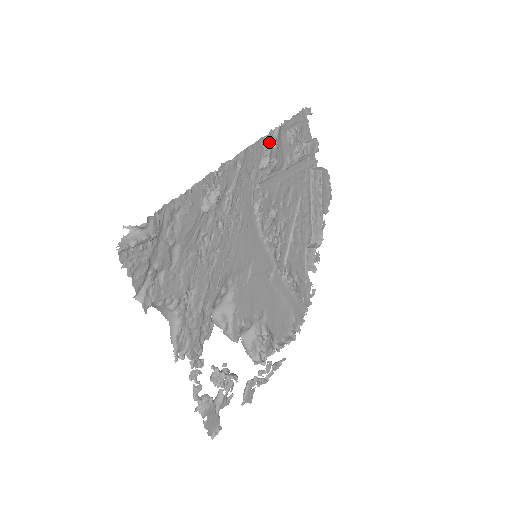
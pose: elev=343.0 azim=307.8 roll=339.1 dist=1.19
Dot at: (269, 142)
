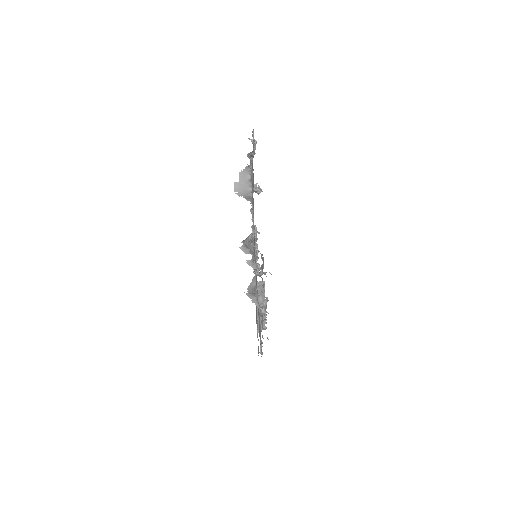
Dot at: occluded
